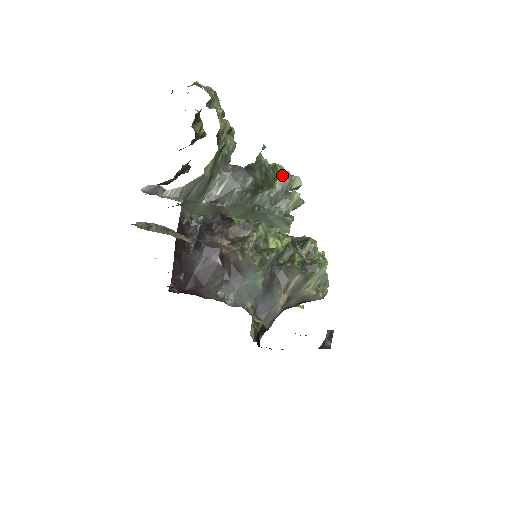
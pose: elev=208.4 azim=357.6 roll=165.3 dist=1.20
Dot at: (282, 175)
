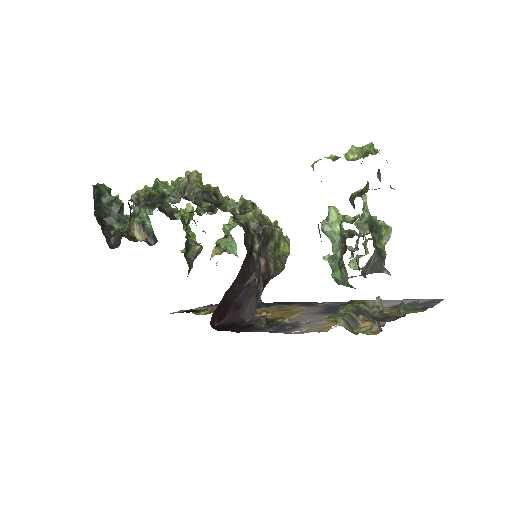
Dot at: occluded
